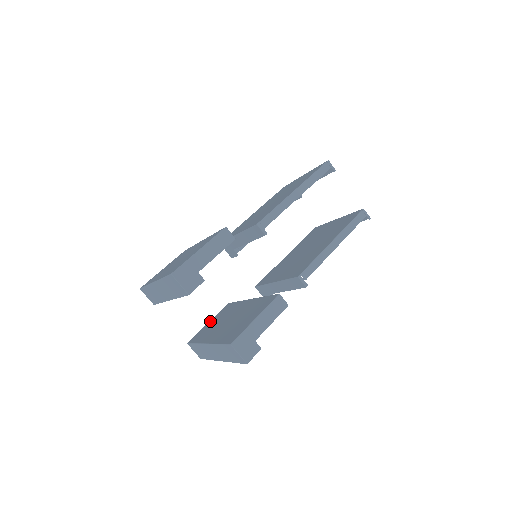
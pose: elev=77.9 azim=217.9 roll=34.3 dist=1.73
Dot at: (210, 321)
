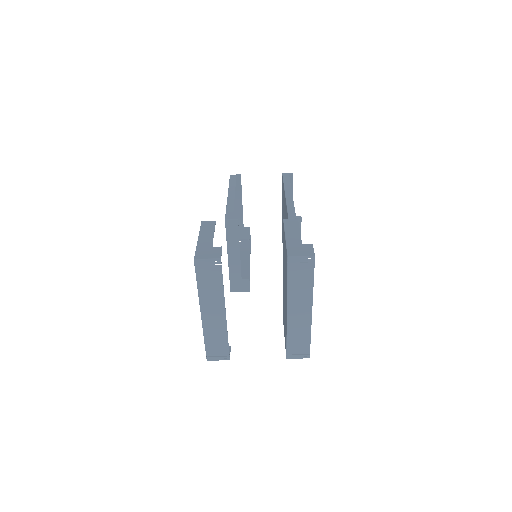
Dot at: (284, 332)
